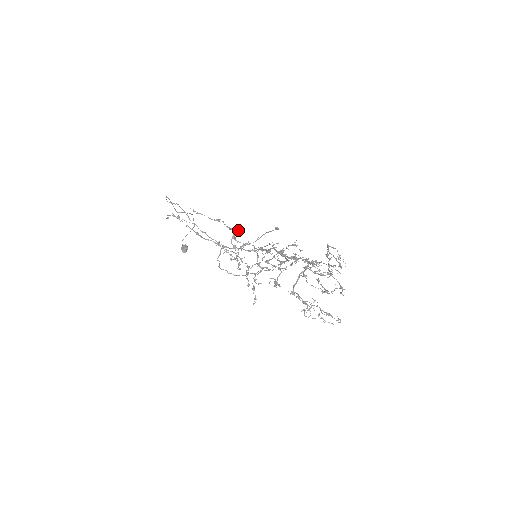
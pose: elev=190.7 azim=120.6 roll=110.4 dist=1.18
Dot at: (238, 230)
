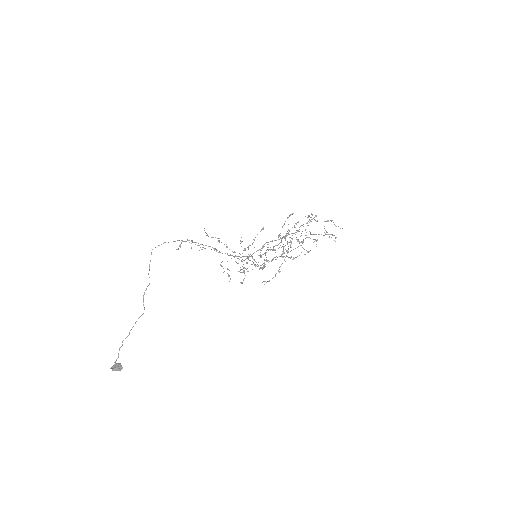
Dot at: (241, 237)
